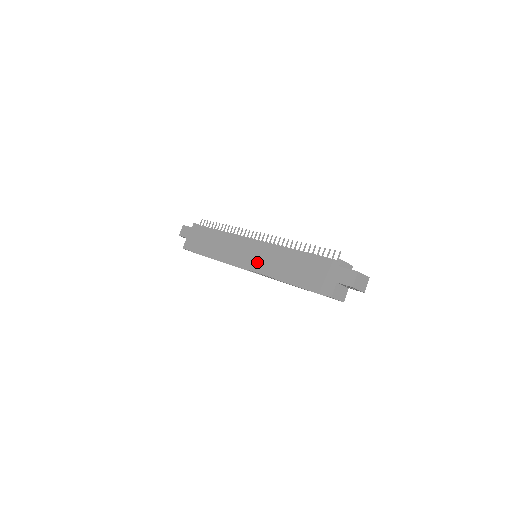
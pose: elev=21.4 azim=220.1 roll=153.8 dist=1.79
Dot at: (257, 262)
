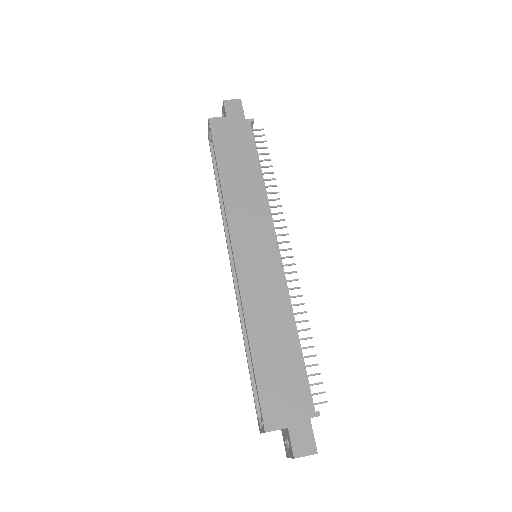
Dot at: (252, 271)
